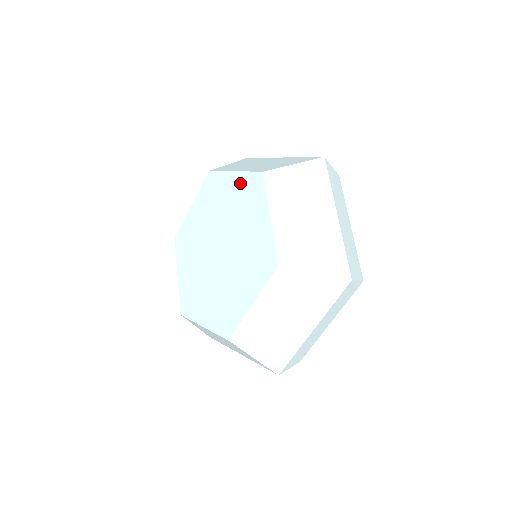
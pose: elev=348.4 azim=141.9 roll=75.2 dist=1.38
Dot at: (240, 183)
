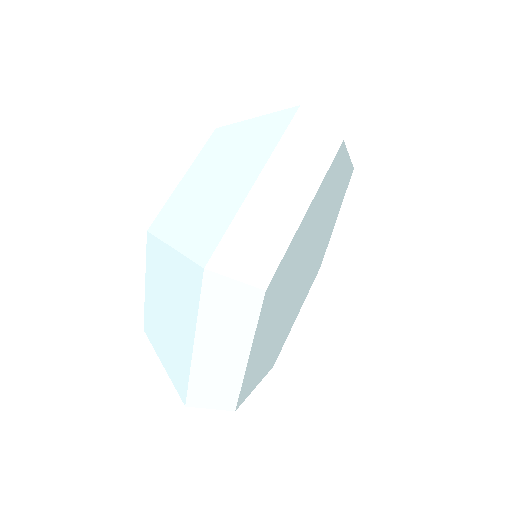
Dot at: occluded
